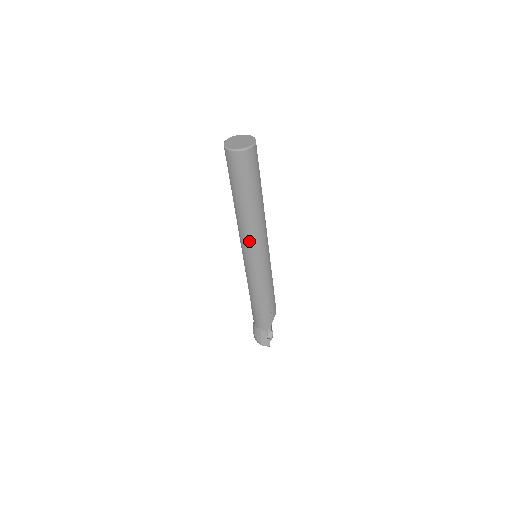
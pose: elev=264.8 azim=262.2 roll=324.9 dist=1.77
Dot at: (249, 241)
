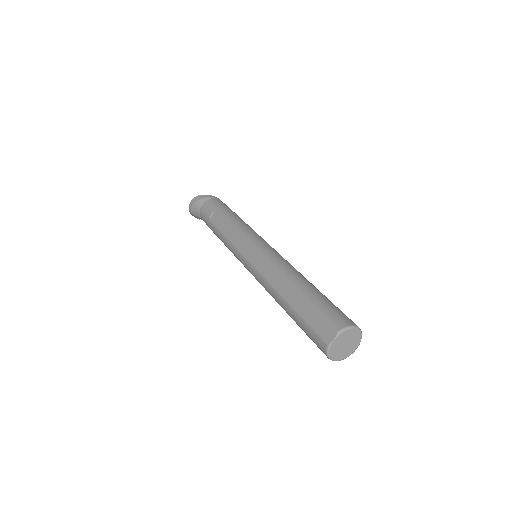
Dot at: (261, 284)
